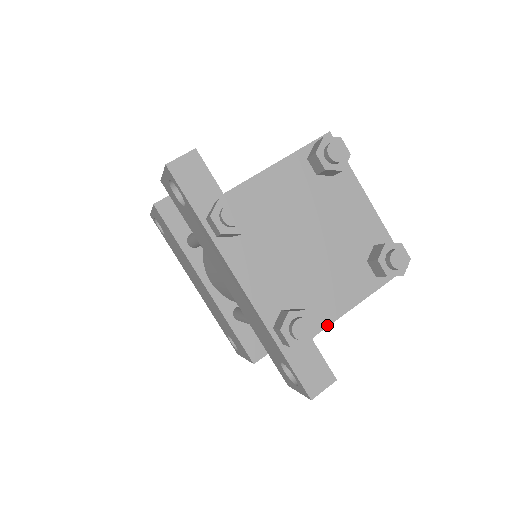
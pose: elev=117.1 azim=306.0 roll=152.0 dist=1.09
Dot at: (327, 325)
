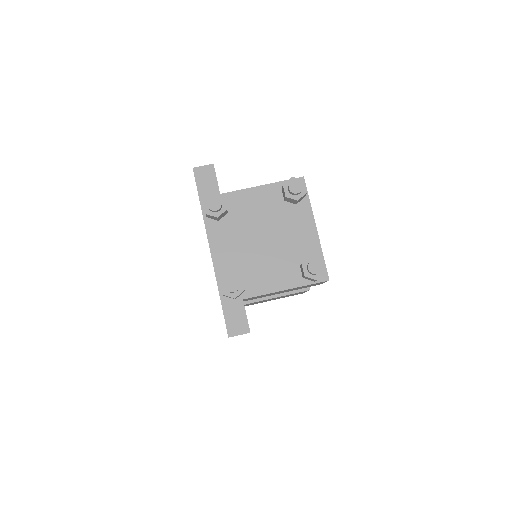
Dot at: (257, 295)
